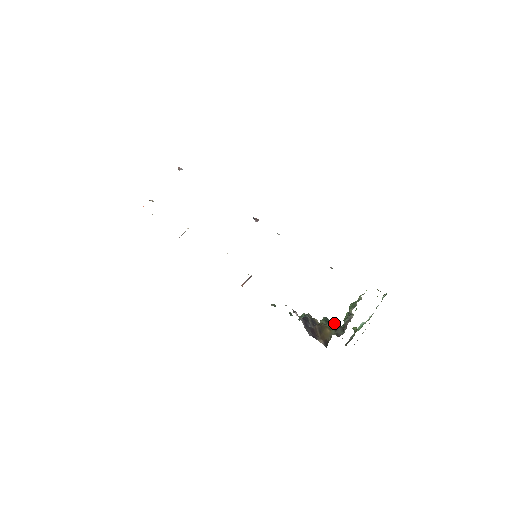
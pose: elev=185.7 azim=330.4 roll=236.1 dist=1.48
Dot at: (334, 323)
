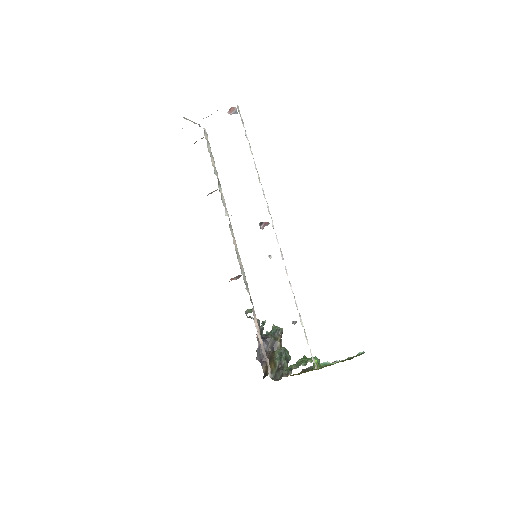
Dot at: (282, 362)
